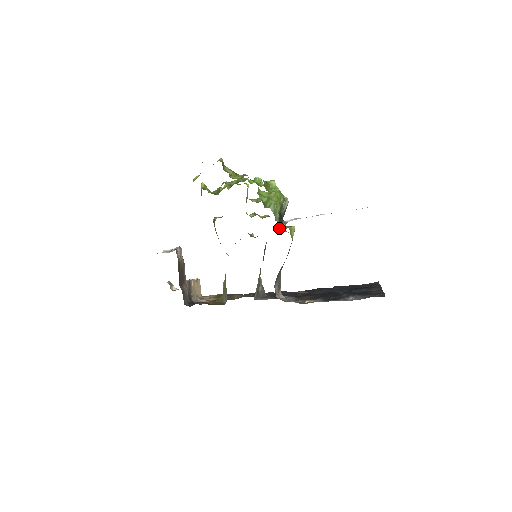
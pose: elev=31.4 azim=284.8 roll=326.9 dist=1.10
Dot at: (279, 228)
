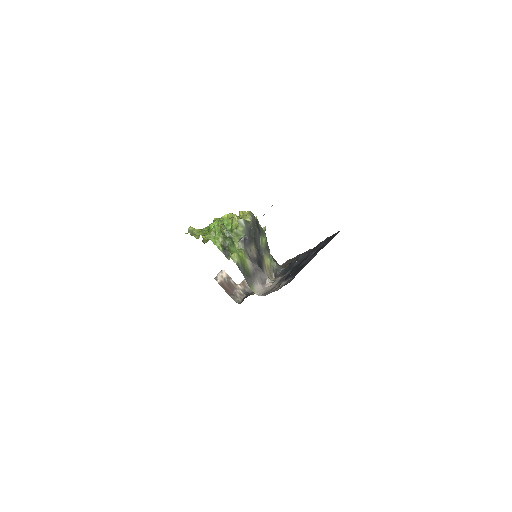
Dot at: (228, 259)
